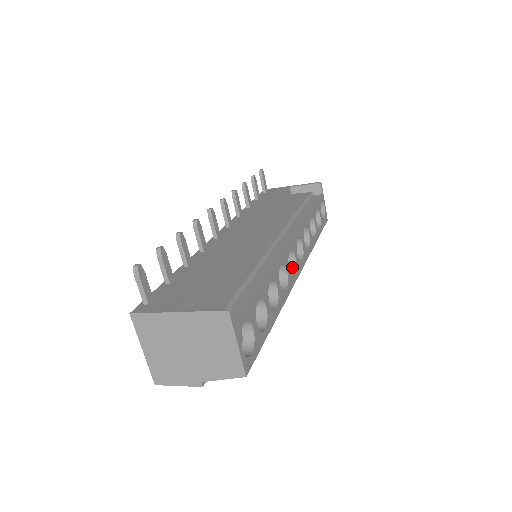
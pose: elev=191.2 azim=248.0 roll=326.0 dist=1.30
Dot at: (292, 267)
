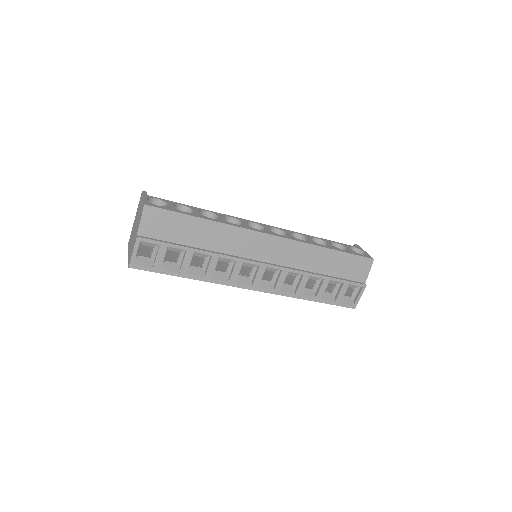
Dot at: occluded
